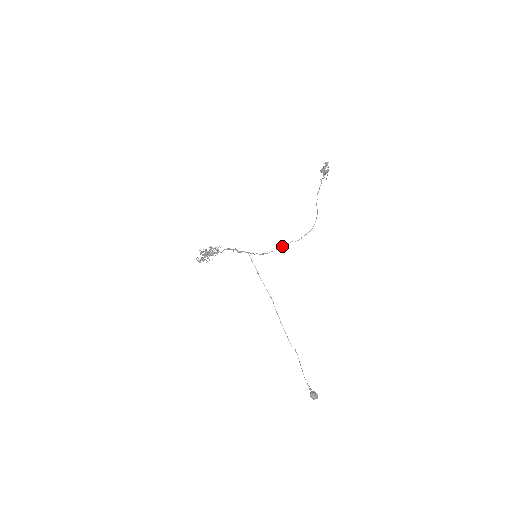
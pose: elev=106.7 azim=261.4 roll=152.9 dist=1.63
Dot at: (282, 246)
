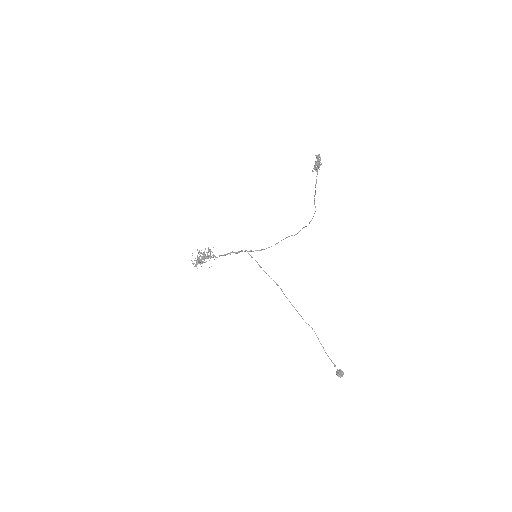
Dot at: (281, 240)
